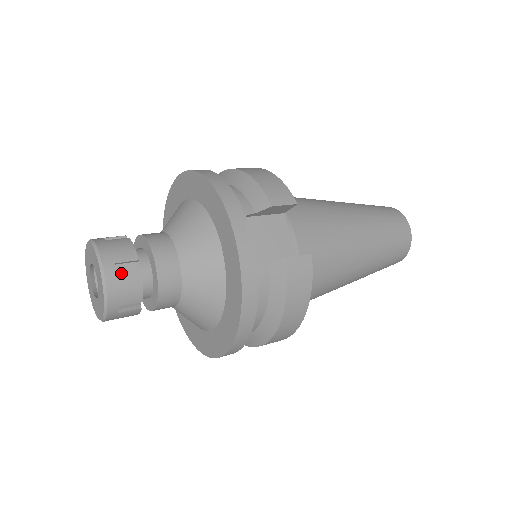
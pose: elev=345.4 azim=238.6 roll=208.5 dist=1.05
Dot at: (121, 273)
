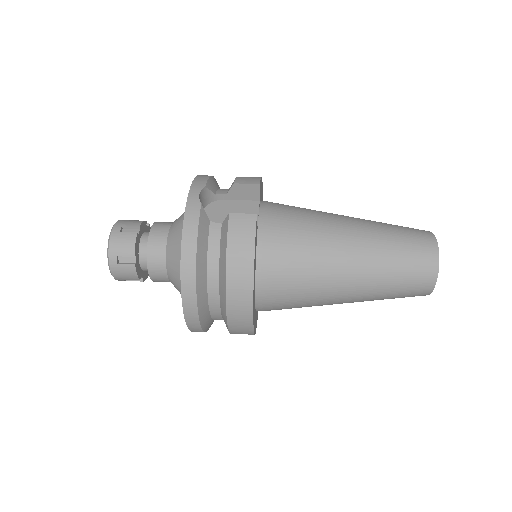
Dot at: (123, 232)
